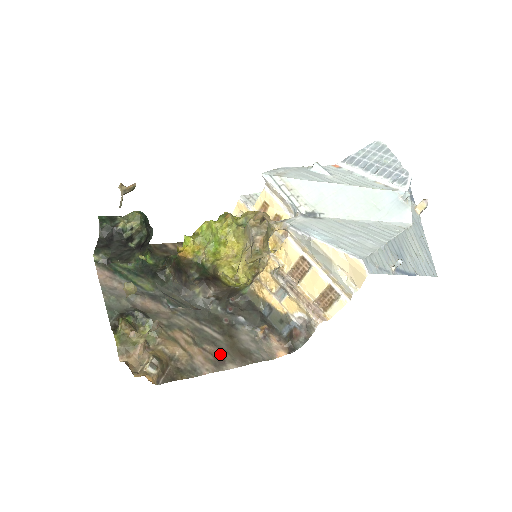
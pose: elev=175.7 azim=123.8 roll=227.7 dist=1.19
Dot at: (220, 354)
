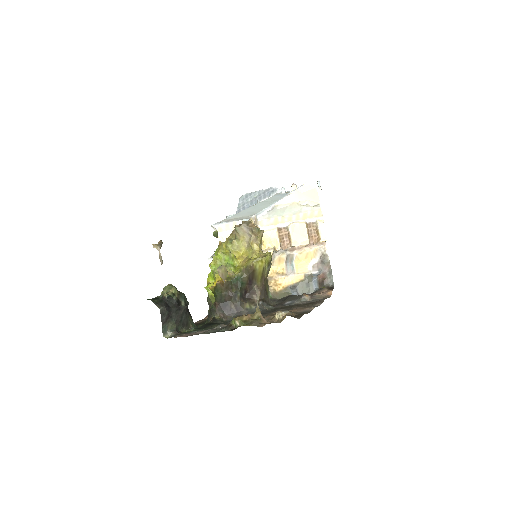
Dot at: occluded
